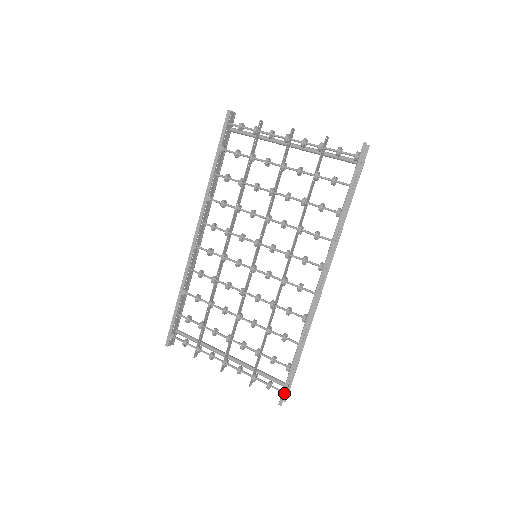
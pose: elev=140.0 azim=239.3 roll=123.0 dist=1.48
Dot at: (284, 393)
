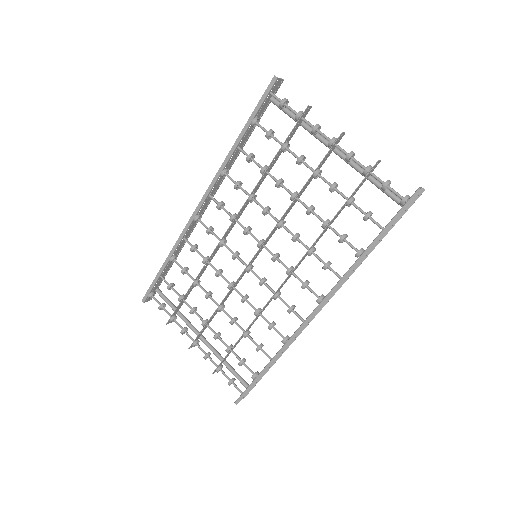
Dot at: (243, 396)
